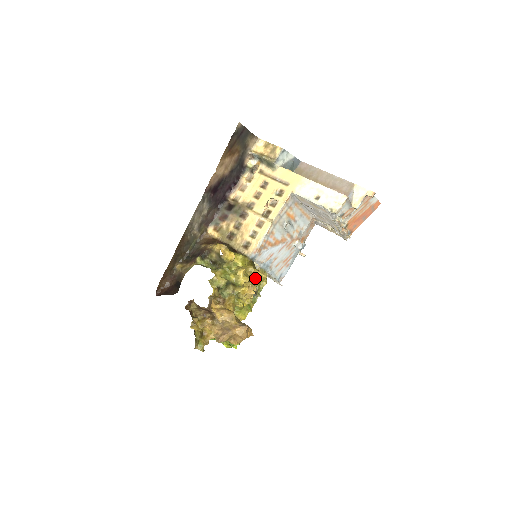
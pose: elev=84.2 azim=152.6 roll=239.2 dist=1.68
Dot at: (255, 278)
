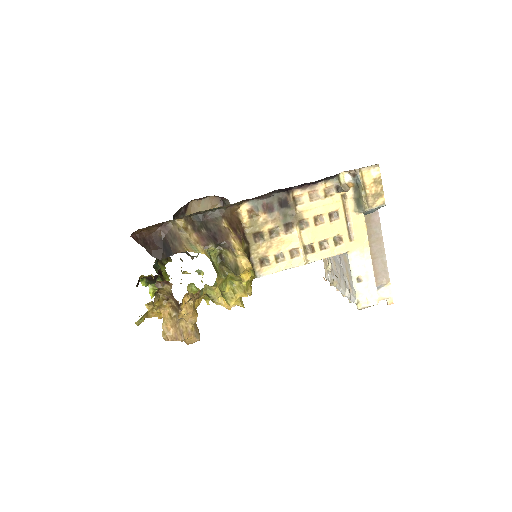
Dot at: occluded
